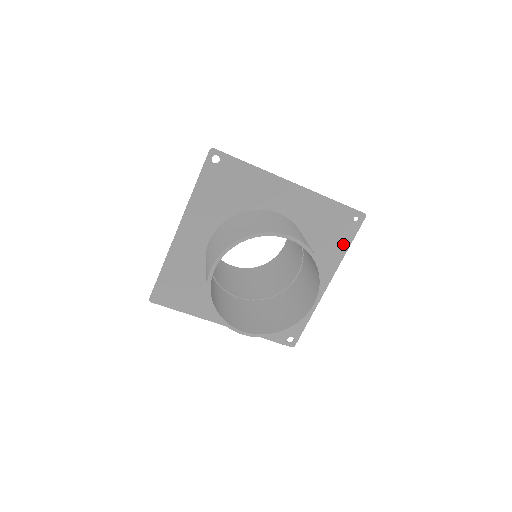
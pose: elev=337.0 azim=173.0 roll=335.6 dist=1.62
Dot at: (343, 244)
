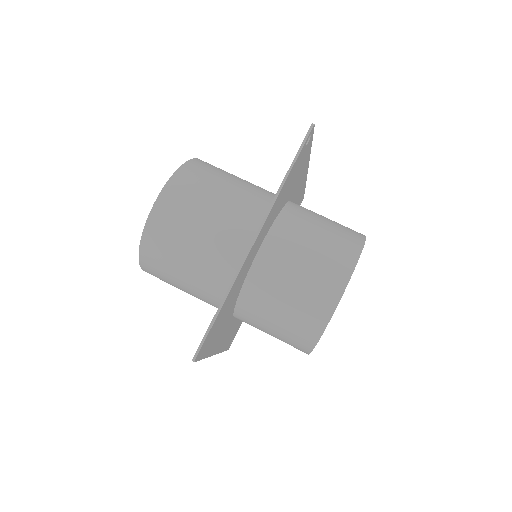
Dot at: occluded
